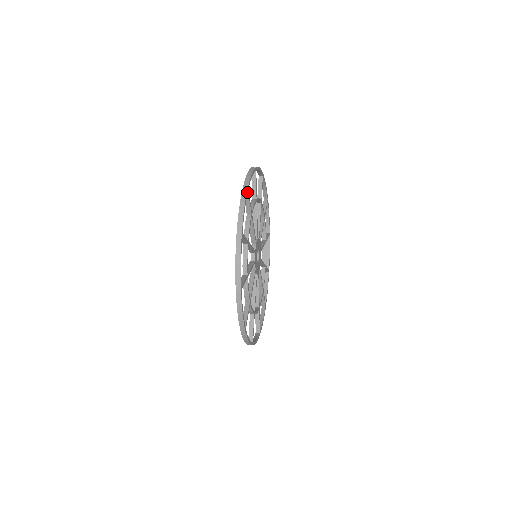
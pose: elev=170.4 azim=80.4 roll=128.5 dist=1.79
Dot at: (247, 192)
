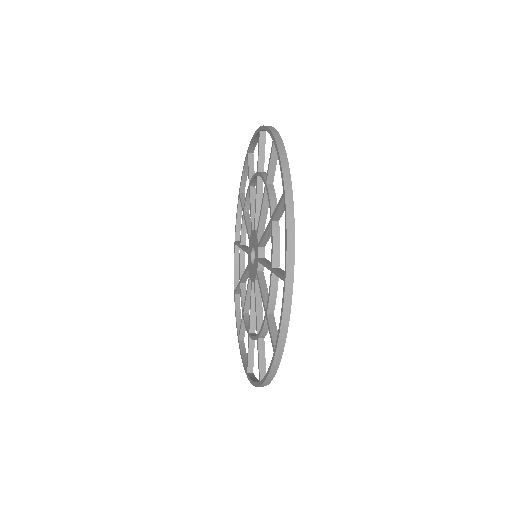
Dot at: (253, 150)
